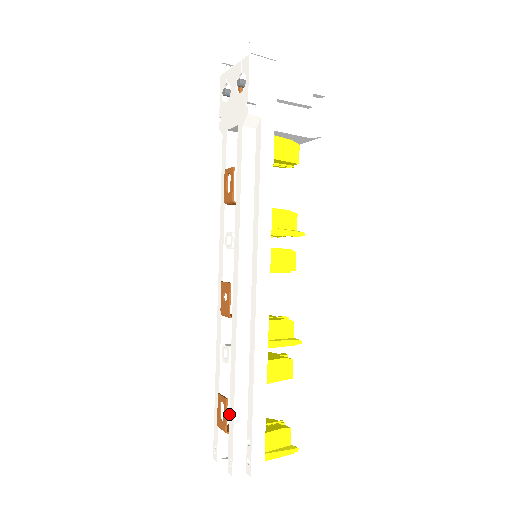
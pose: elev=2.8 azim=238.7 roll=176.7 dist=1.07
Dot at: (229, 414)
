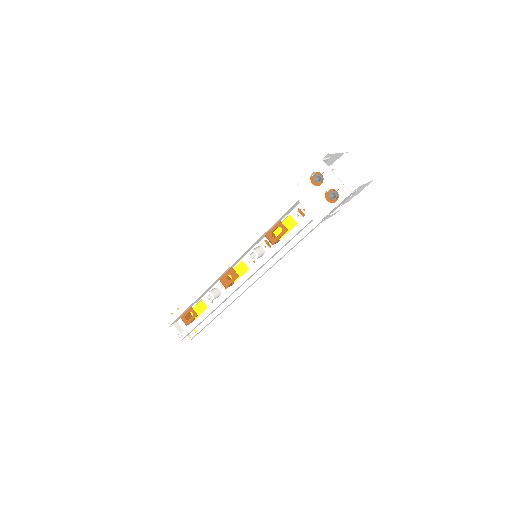
Dot at: (194, 321)
